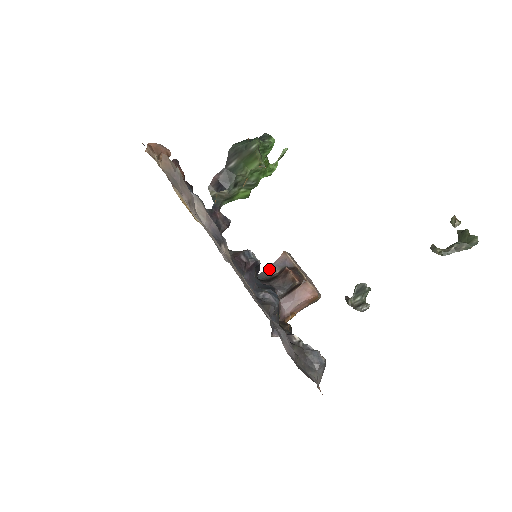
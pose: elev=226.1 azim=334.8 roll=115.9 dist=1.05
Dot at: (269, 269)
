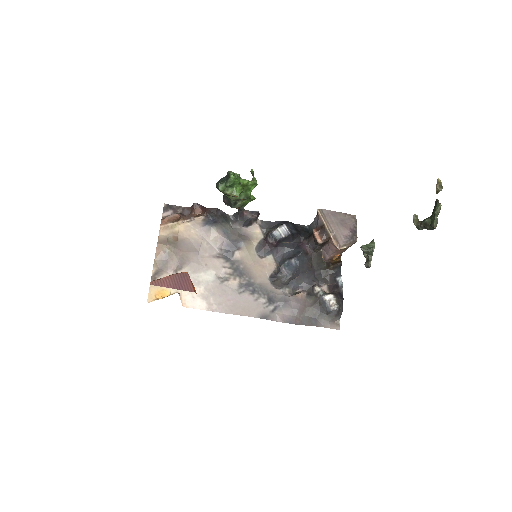
Dot at: (314, 221)
